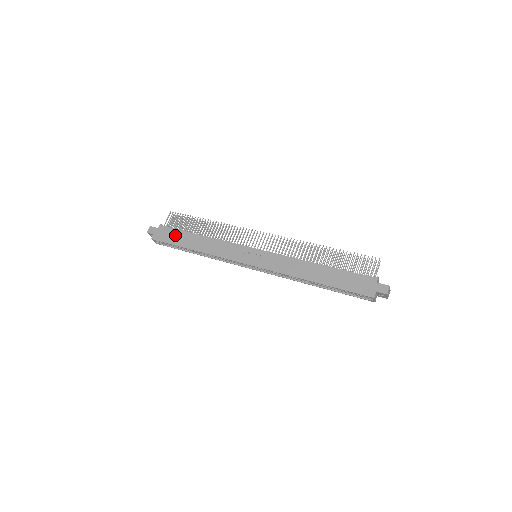
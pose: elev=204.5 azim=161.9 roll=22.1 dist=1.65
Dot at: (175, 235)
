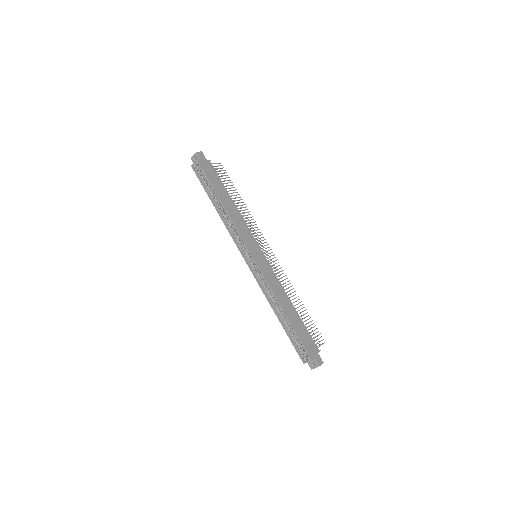
Dot at: (216, 179)
